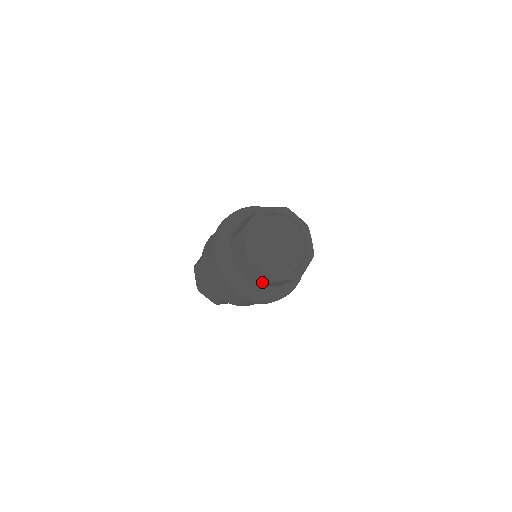
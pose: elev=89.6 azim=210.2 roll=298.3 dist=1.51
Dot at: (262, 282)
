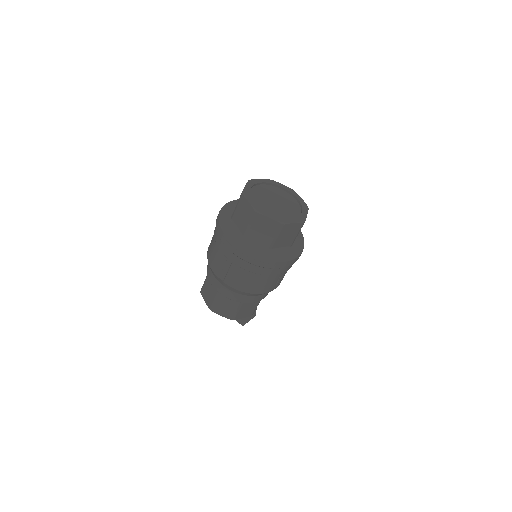
Dot at: (273, 234)
